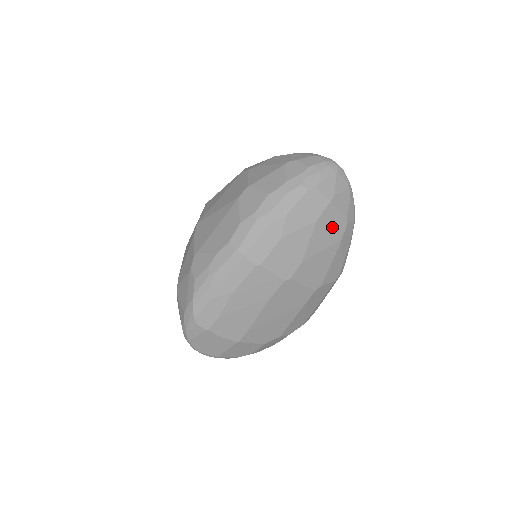
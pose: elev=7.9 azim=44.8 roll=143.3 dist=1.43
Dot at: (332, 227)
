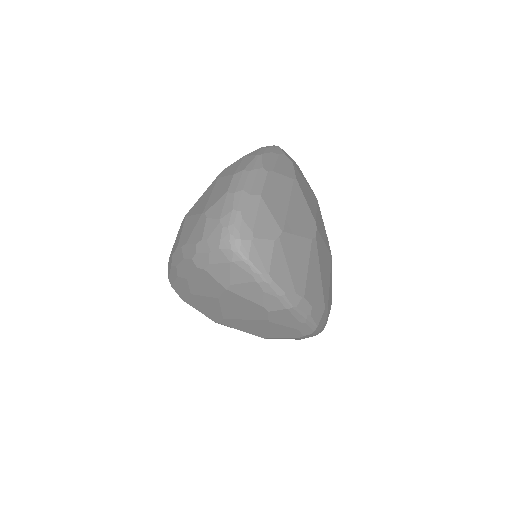
Dot at: (246, 308)
